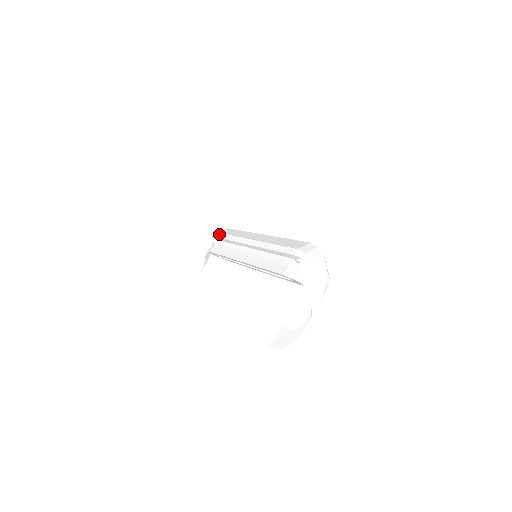
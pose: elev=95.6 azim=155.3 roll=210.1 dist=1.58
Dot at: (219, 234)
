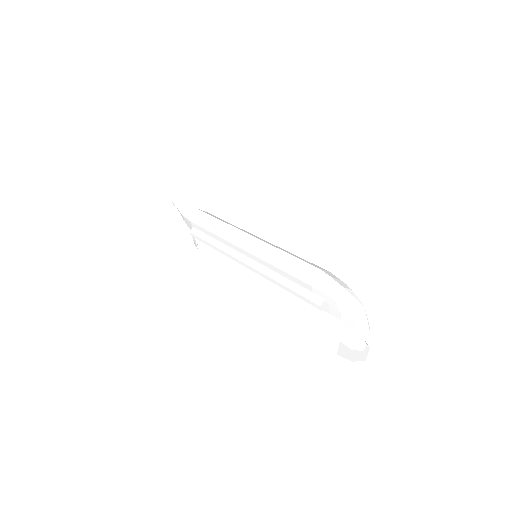
Dot at: (191, 223)
